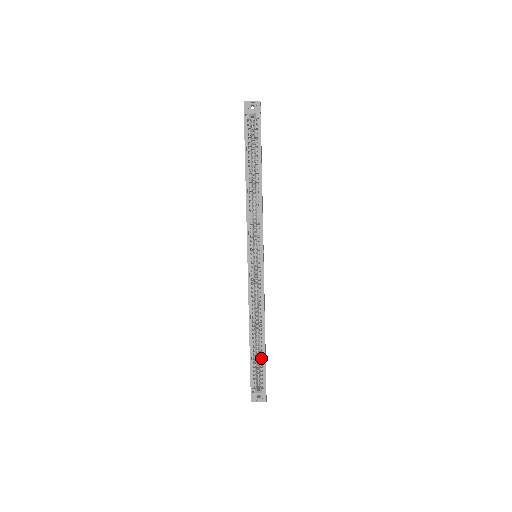
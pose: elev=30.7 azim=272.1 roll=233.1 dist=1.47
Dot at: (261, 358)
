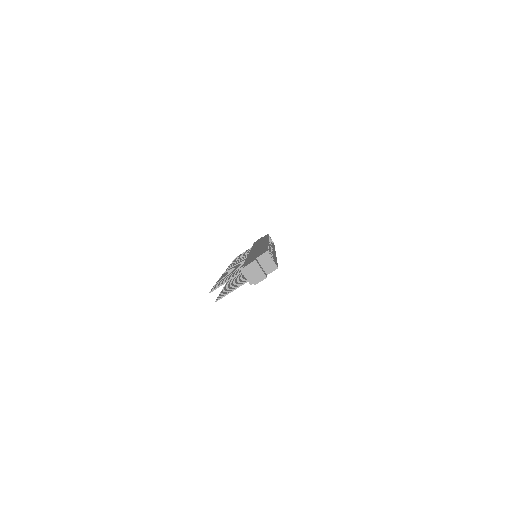
Dot at: occluded
